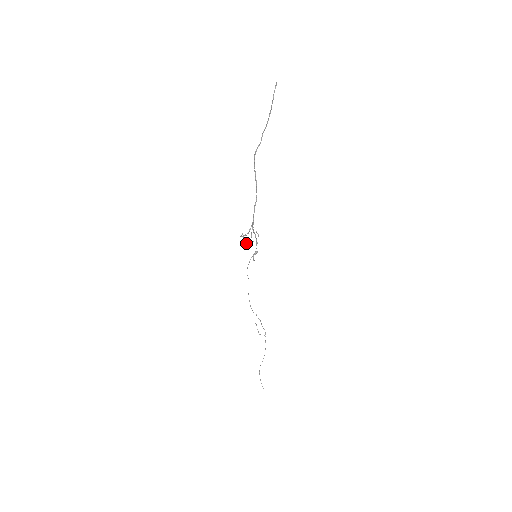
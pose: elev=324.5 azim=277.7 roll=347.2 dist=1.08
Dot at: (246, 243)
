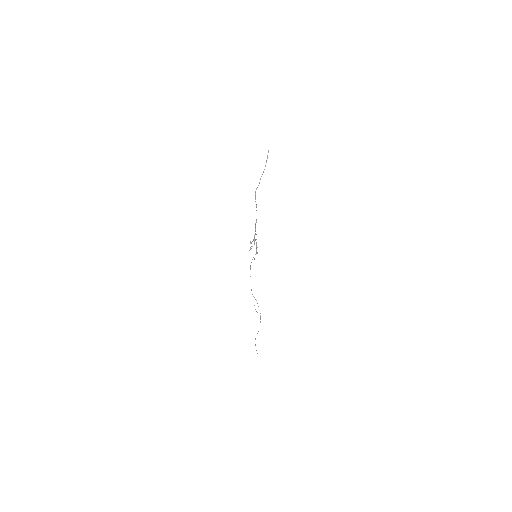
Dot at: occluded
